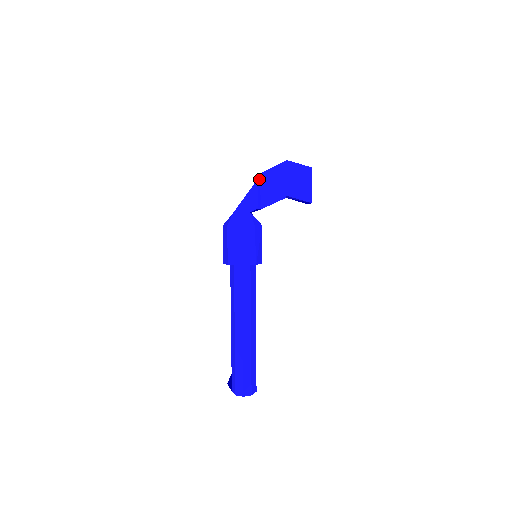
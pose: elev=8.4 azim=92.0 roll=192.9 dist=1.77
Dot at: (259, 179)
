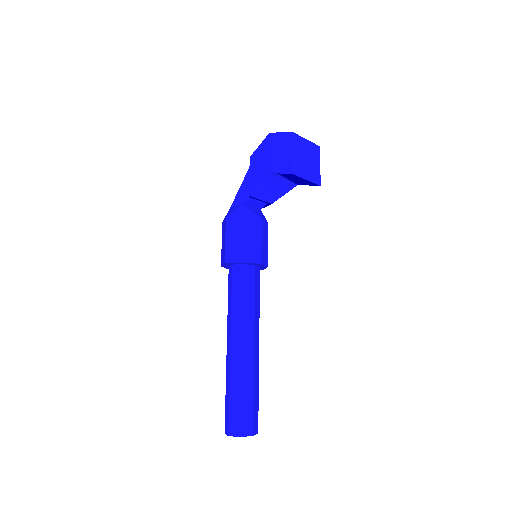
Dot at: (250, 164)
